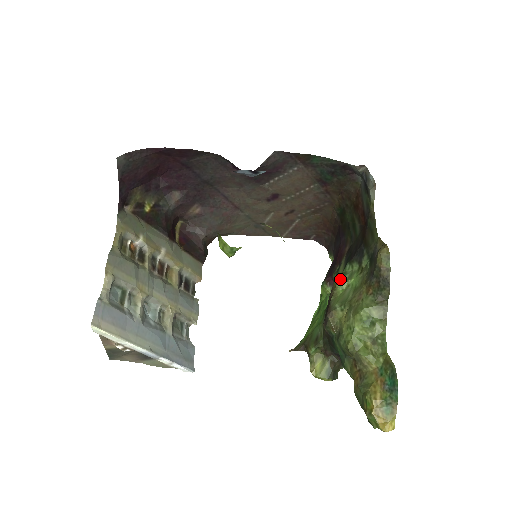
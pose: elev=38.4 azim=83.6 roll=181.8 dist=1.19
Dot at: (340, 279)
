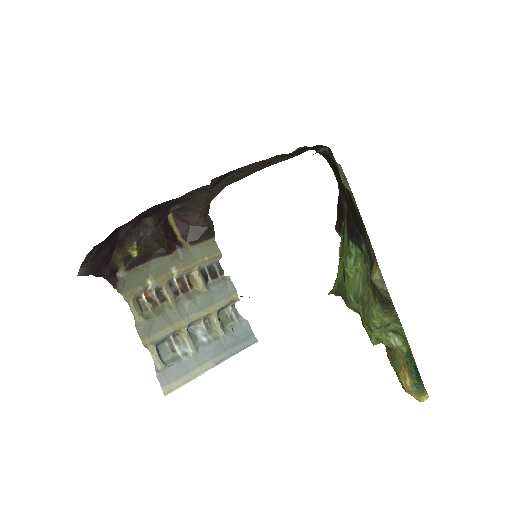
Dot at: (346, 264)
